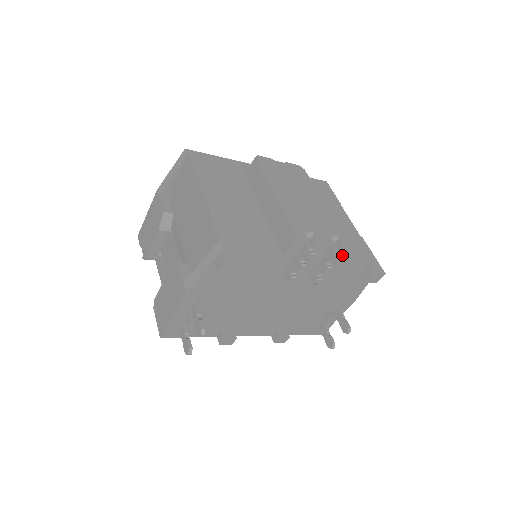
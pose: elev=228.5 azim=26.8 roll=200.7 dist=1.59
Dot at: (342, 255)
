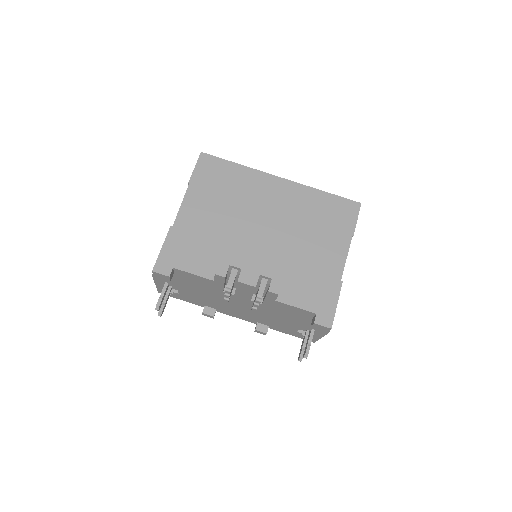
Dot at: (276, 298)
